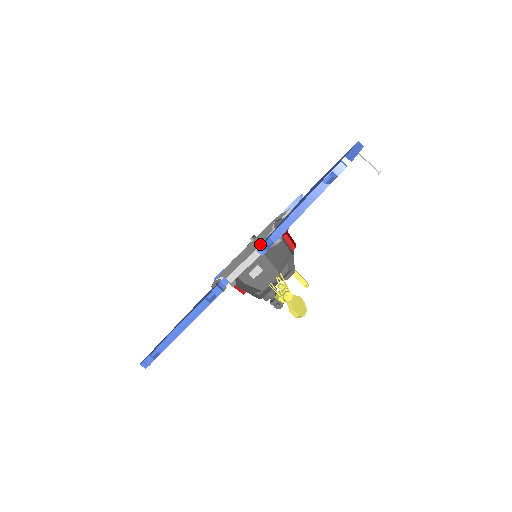
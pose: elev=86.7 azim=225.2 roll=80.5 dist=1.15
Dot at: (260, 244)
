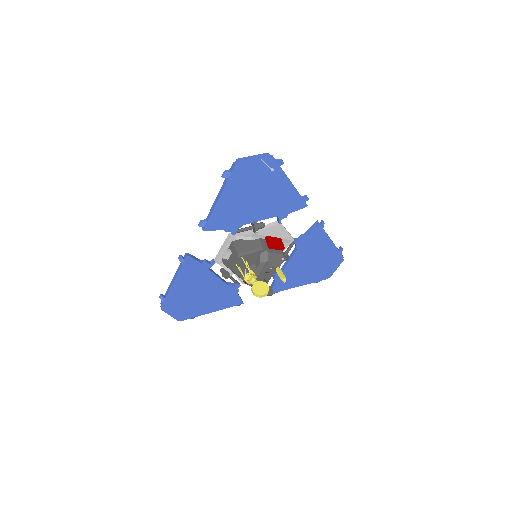
Dot at: (230, 235)
